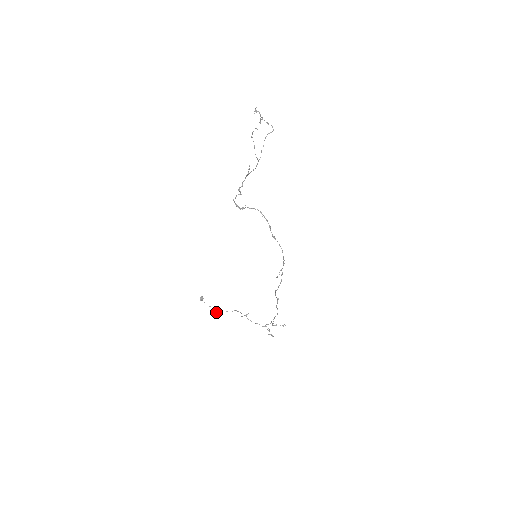
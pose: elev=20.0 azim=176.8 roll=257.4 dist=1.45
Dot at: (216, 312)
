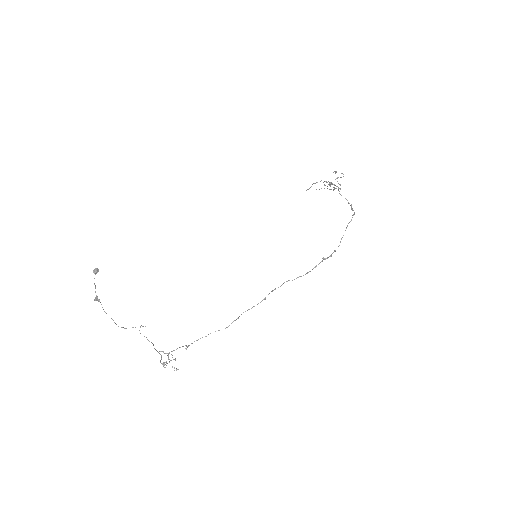
Dot at: (96, 300)
